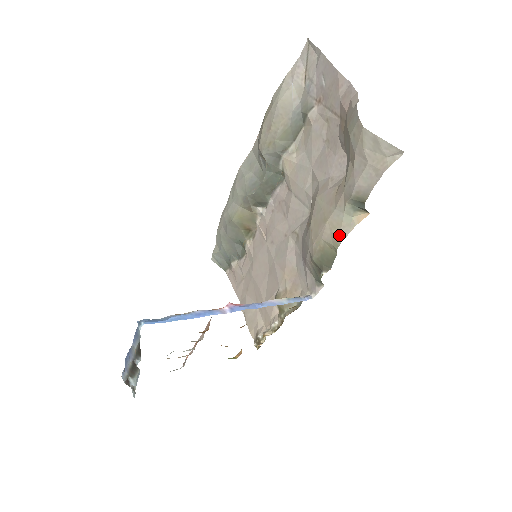
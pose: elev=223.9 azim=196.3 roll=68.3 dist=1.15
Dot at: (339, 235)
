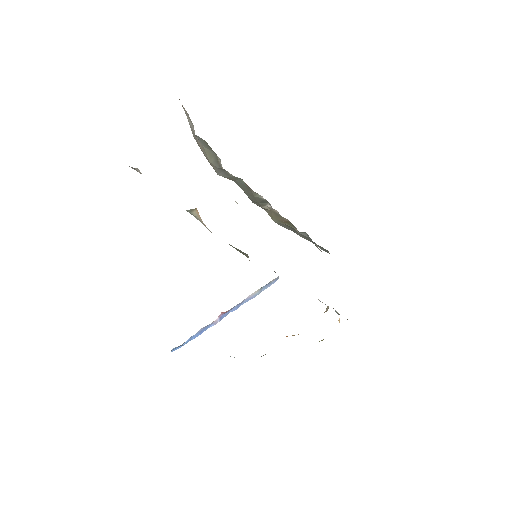
Dot at: (211, 232)
